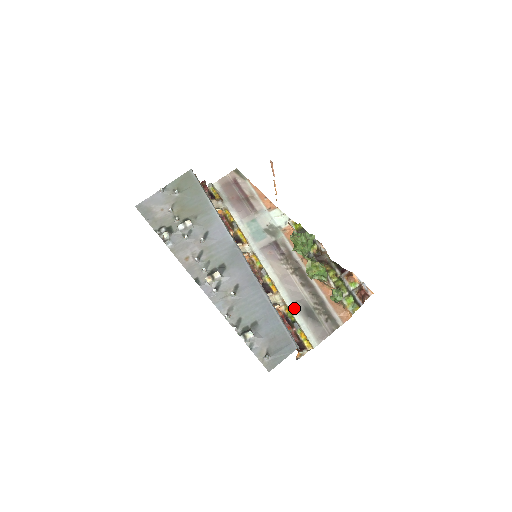
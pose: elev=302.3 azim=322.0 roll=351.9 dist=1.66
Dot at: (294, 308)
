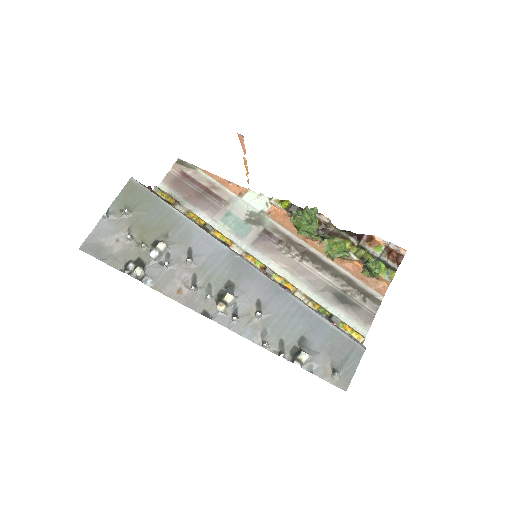
Dot at: (322, 300)
